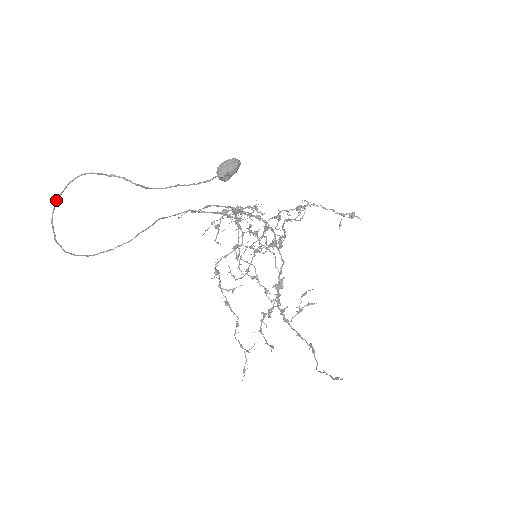
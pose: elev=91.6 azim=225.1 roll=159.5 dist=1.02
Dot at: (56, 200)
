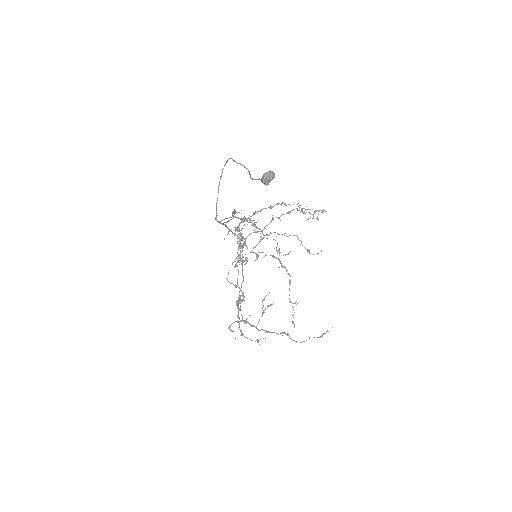
Dot at: (222, 172)
